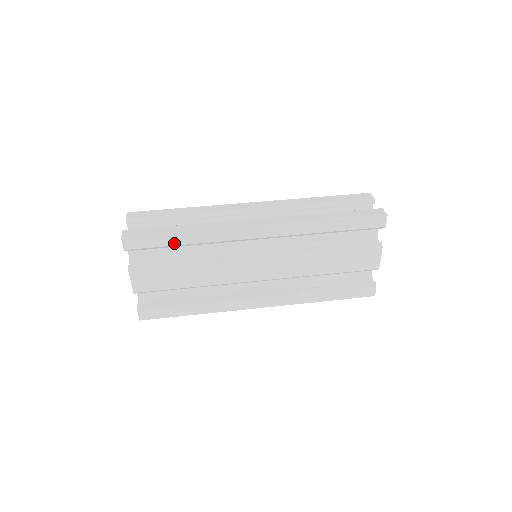
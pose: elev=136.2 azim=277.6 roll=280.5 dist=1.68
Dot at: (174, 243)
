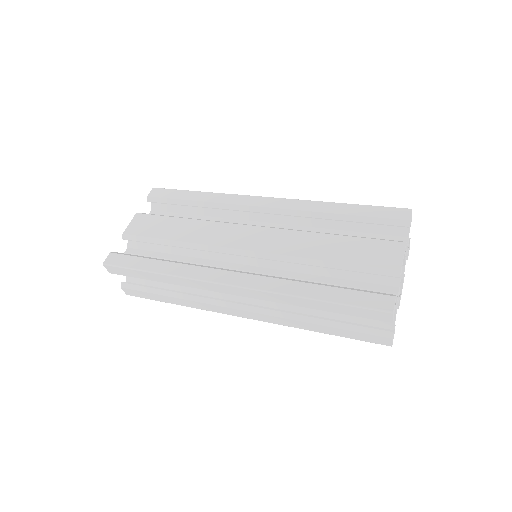
Dot at: (188, 198)
